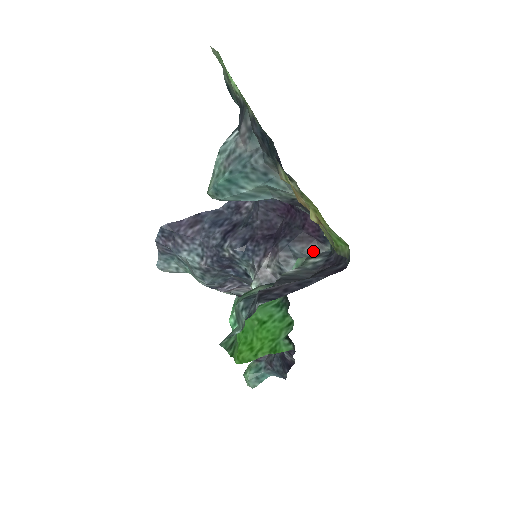
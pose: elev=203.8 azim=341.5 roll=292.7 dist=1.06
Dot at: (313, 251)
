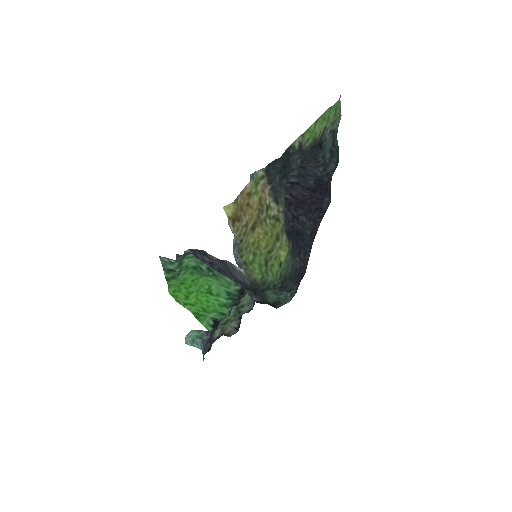
Dot at: occluded
